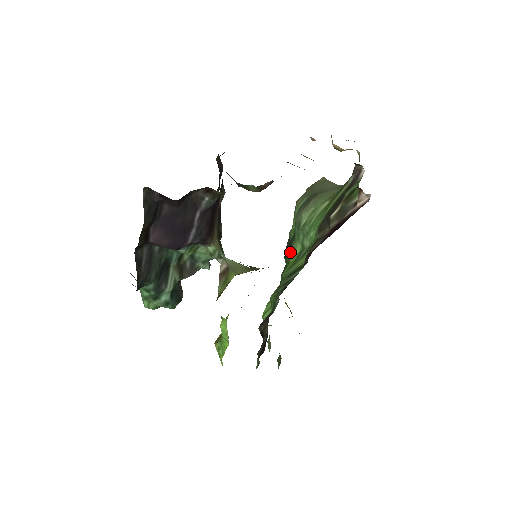
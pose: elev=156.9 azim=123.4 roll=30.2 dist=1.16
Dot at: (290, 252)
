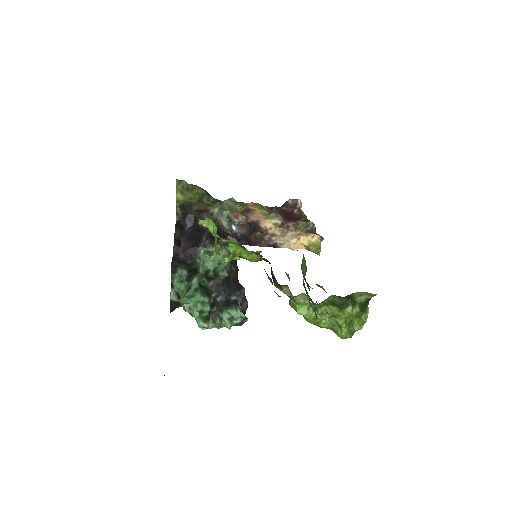
Dot at: (303, 283)
